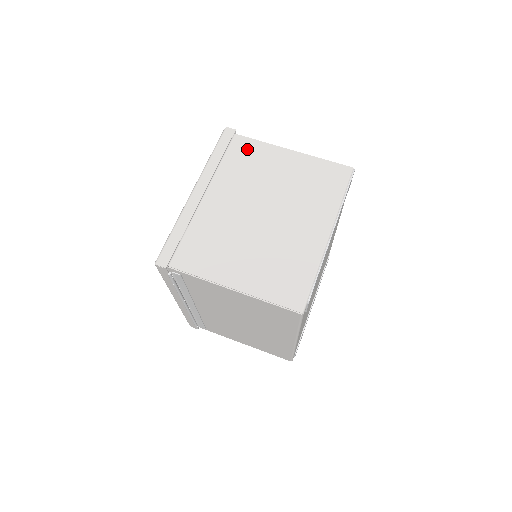
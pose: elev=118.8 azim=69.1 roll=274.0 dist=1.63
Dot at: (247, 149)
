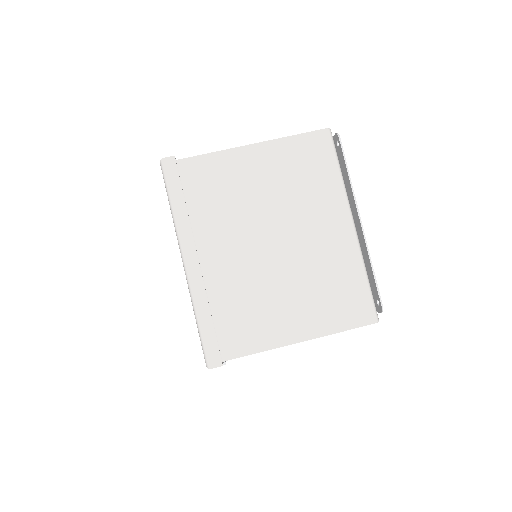
Dot at: (204, 173)
